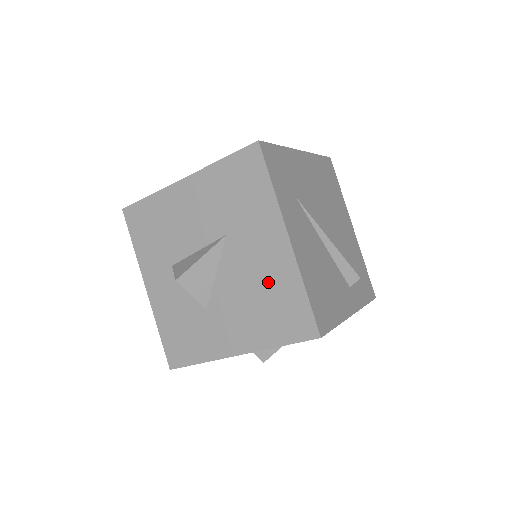
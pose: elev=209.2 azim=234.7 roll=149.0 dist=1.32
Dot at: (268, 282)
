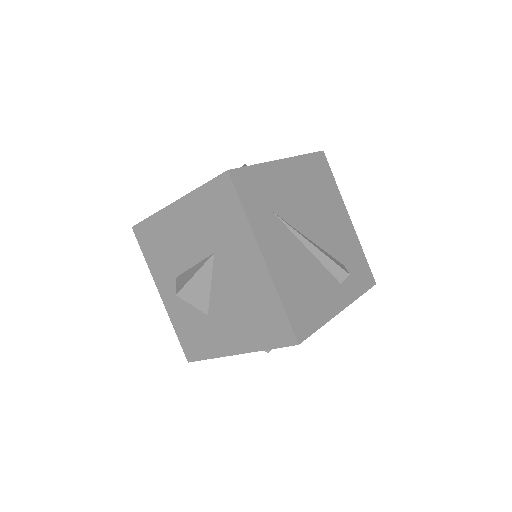
Dot at: (252, 295)
